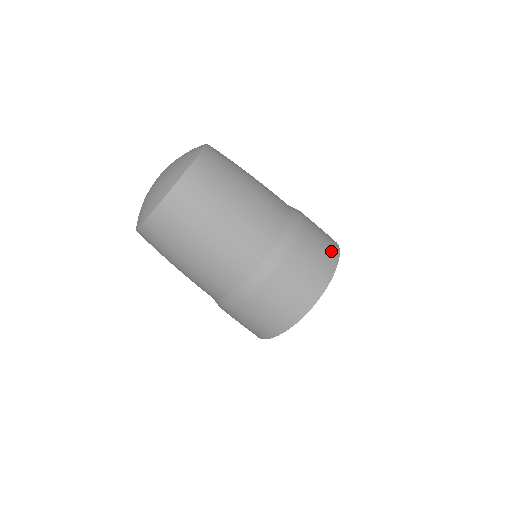
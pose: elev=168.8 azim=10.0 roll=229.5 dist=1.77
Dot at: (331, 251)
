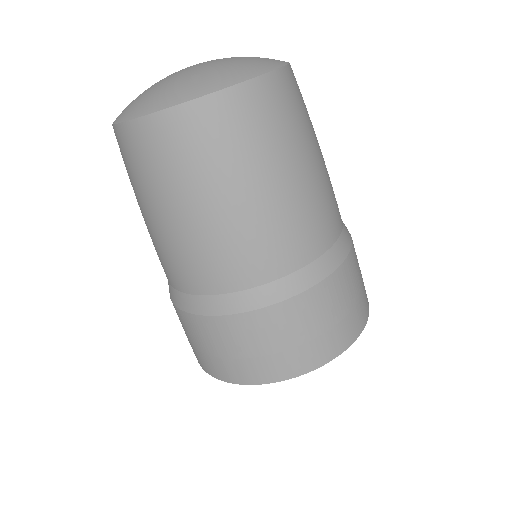
Dot at: (282, 365)
